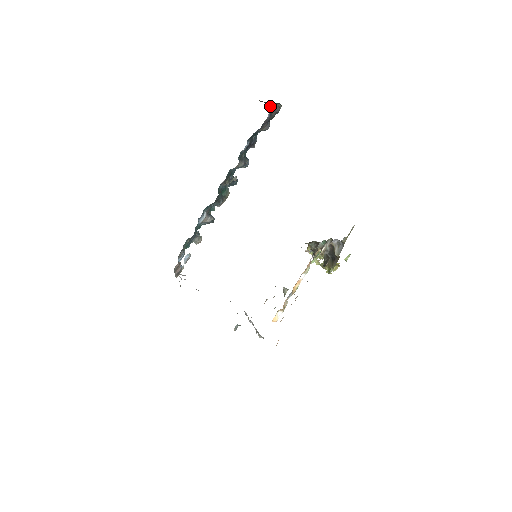
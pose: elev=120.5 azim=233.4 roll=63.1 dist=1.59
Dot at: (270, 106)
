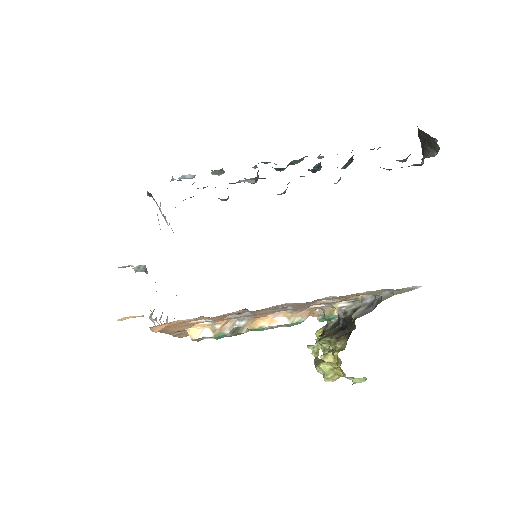
Dot at: (424, 152)
